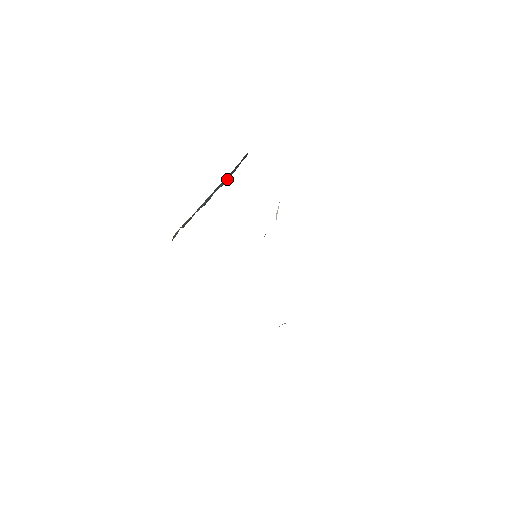
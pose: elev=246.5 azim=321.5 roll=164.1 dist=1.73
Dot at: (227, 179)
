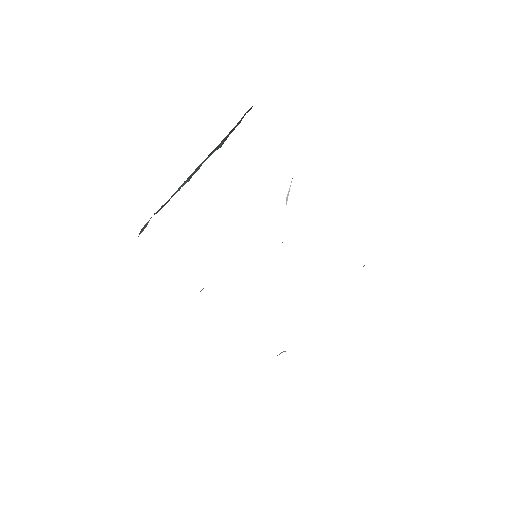
Dot at: occluded
